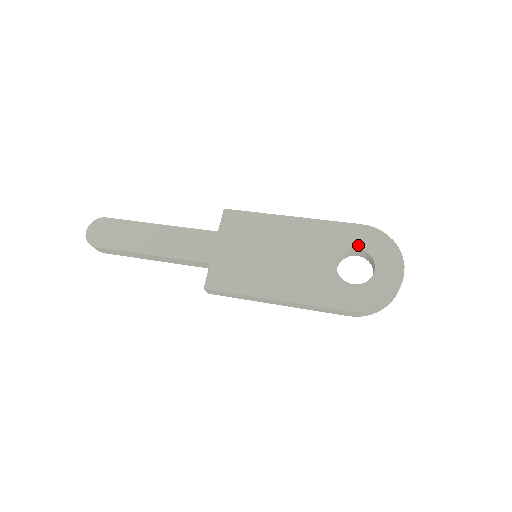
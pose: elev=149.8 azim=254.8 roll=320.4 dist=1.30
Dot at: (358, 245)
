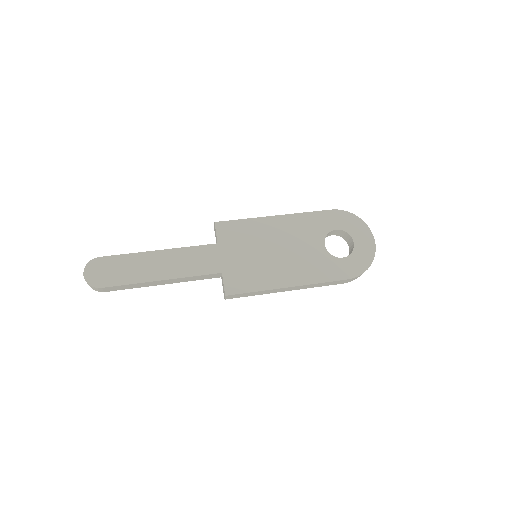
Dot at: (335, 226)
